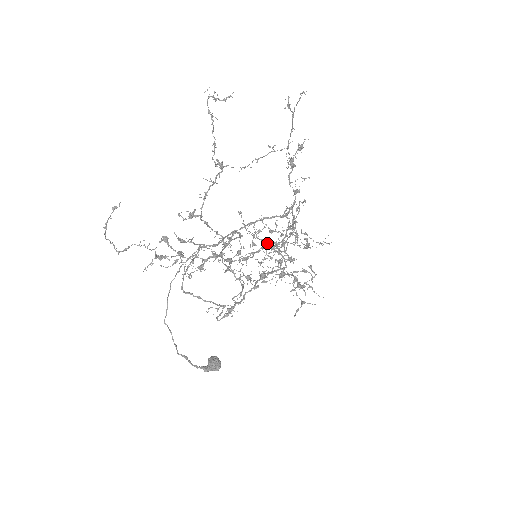
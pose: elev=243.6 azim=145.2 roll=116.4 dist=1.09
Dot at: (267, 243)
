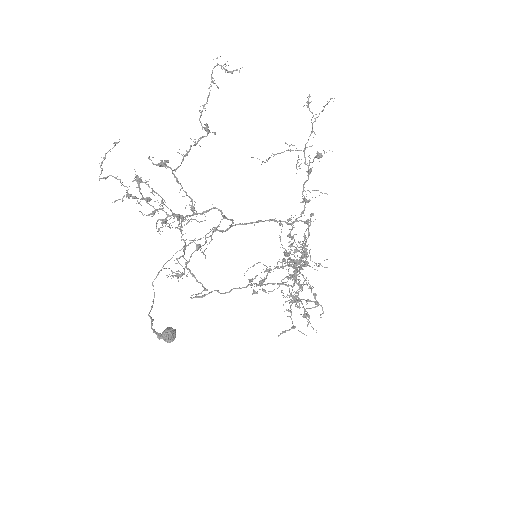
Dot at: occluded
